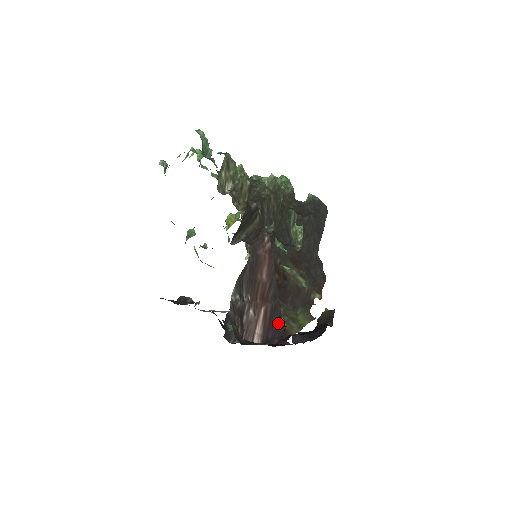
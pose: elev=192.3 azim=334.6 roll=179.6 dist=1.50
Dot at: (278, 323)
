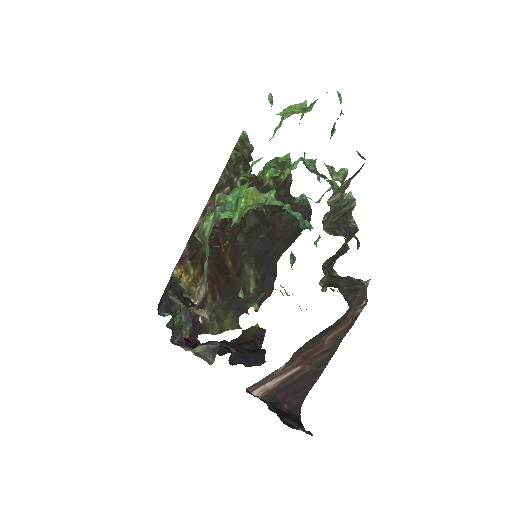
Dot at: (302, 390)
